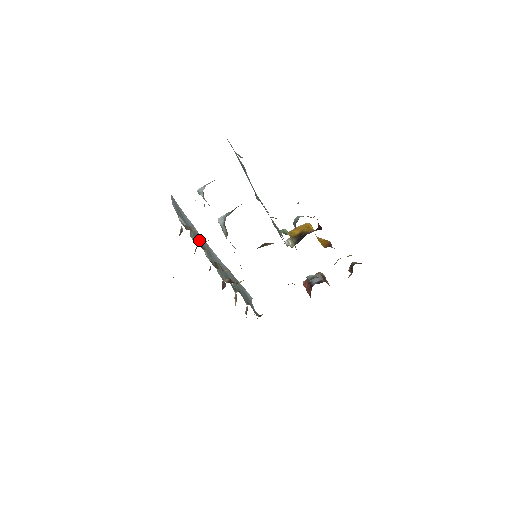
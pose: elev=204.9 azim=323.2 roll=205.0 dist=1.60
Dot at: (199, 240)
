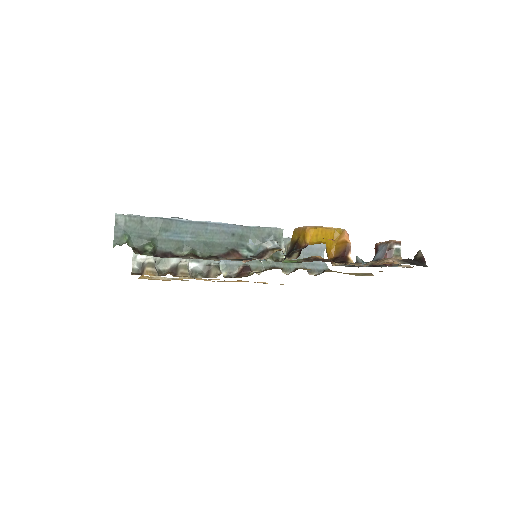
Dot at: occluded
